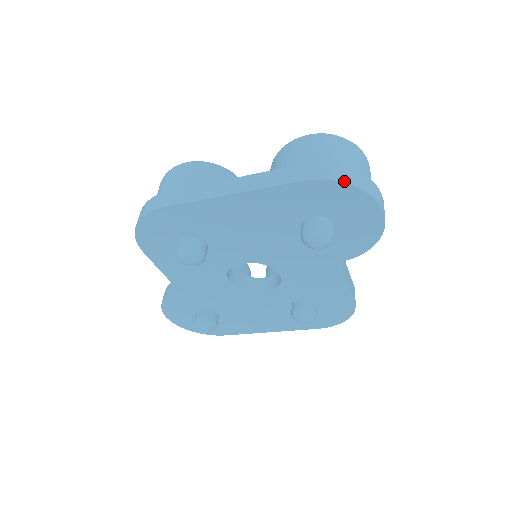
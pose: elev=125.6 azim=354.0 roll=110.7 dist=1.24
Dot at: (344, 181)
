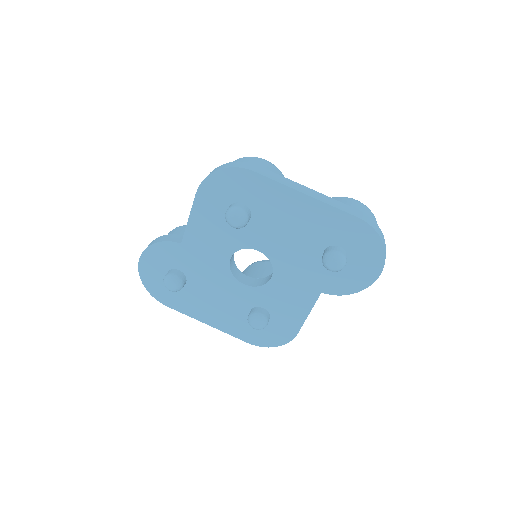
Dot at: (380, 236)
